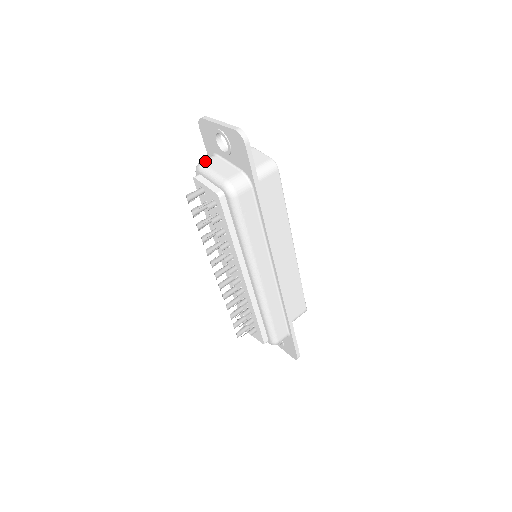
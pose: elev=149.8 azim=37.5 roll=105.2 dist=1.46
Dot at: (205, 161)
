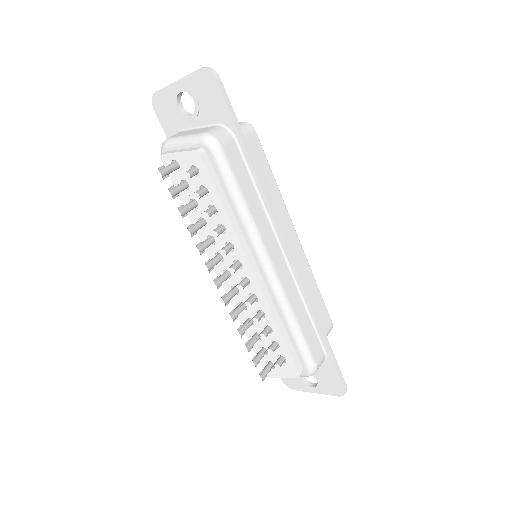
Dot at: occluded
